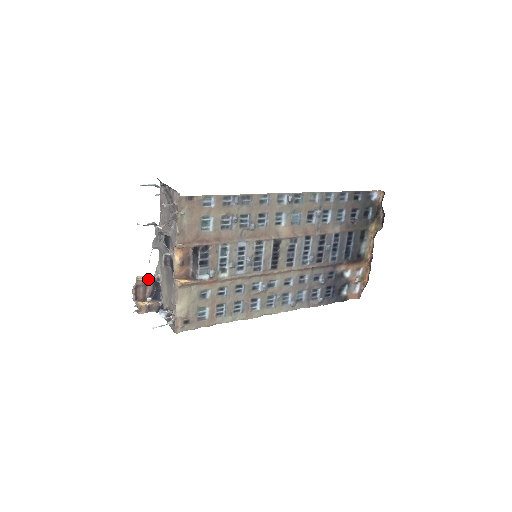
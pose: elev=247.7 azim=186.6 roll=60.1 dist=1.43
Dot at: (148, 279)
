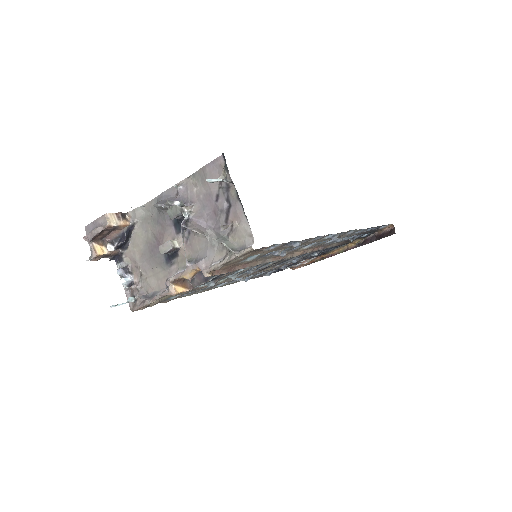
Dot at: (121, 224)
